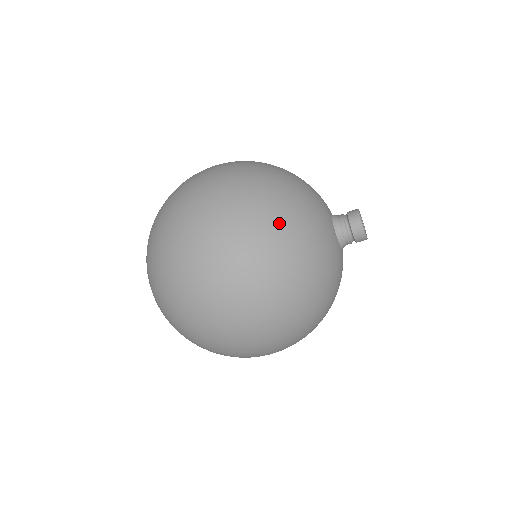
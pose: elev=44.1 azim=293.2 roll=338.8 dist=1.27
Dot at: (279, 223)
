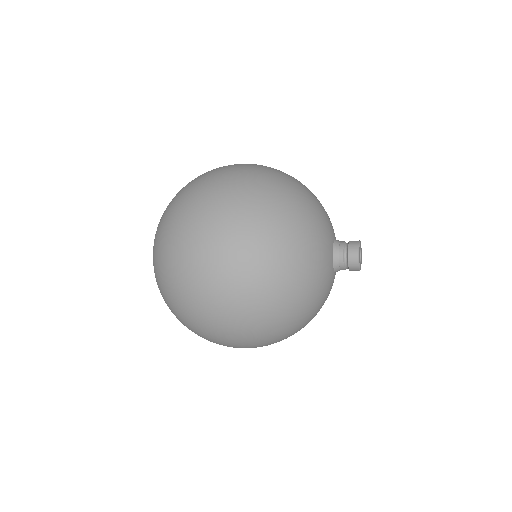
Dot at: (295, 329)
